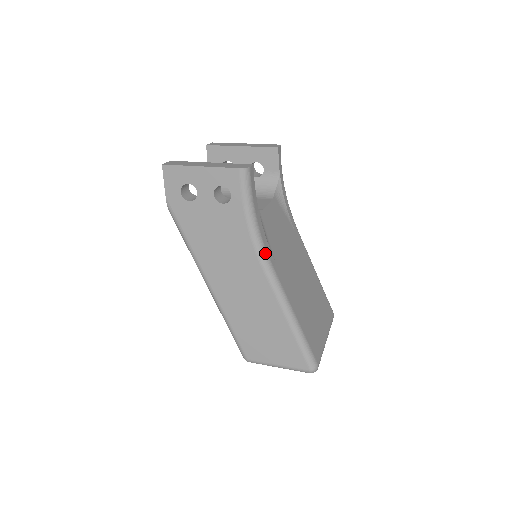
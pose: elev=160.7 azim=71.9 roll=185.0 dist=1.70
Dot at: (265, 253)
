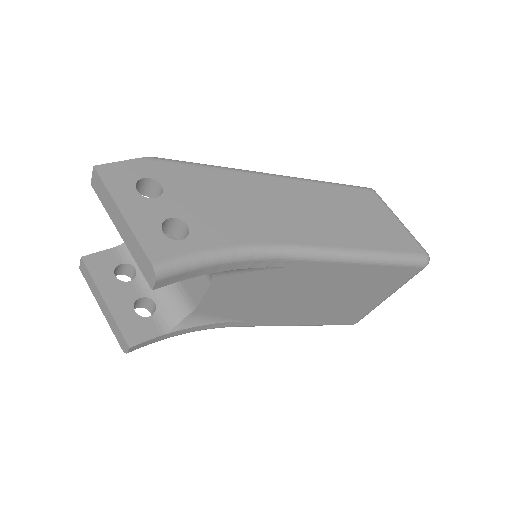
Dot at: (223, 327)
